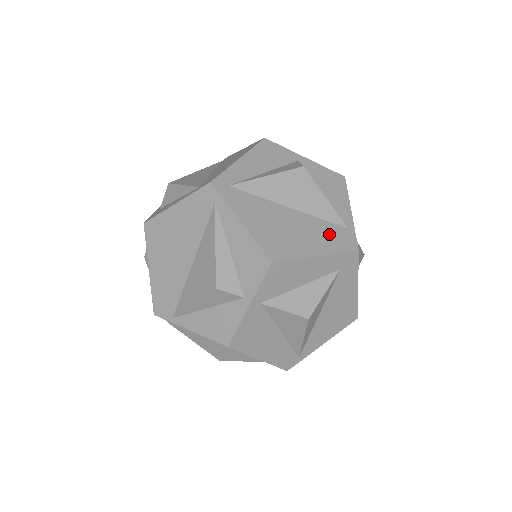
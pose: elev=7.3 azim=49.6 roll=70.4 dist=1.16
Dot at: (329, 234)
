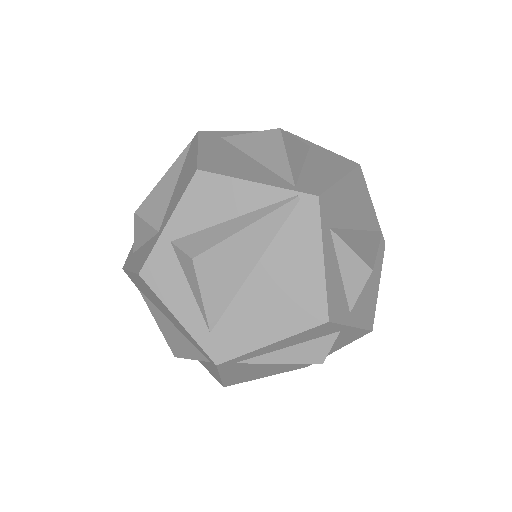
Dot at: (295, 366)
